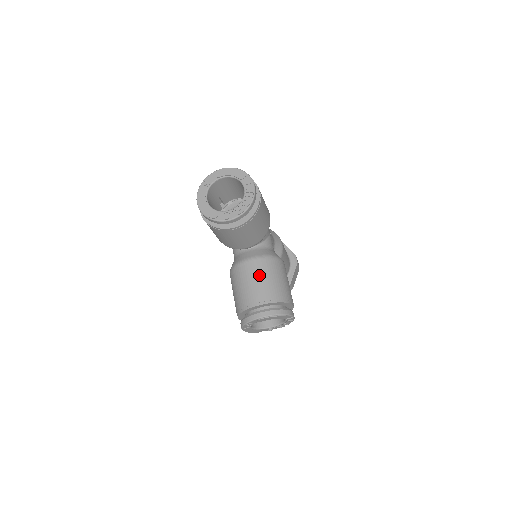
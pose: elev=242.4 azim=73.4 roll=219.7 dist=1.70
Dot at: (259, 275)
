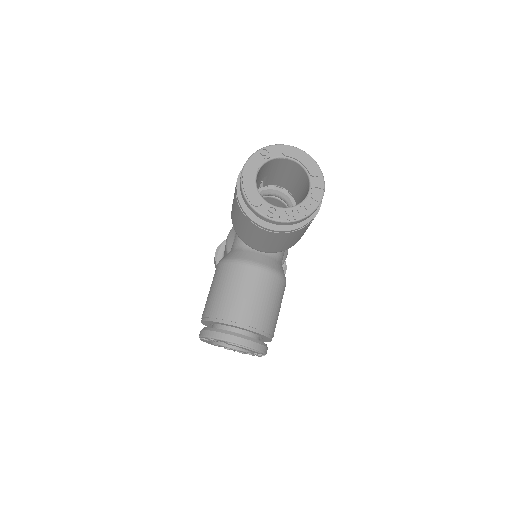
Dot at: (256, 290)
